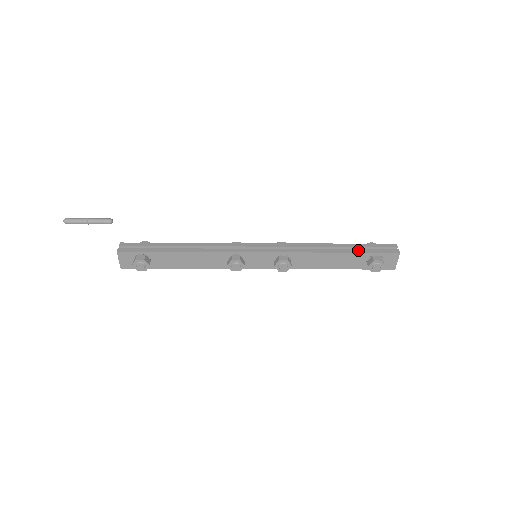
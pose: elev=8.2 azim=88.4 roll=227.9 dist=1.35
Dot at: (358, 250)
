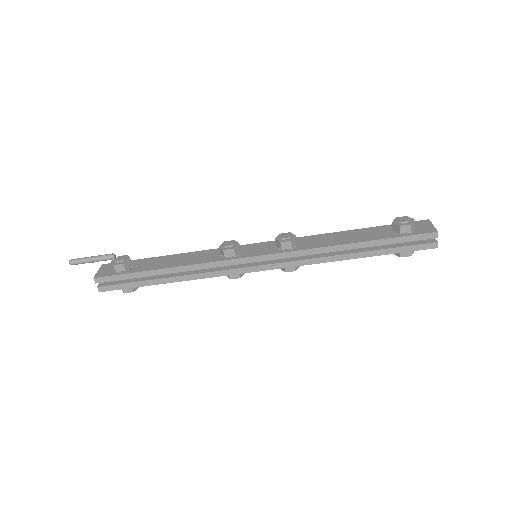
Dot at: occluded
